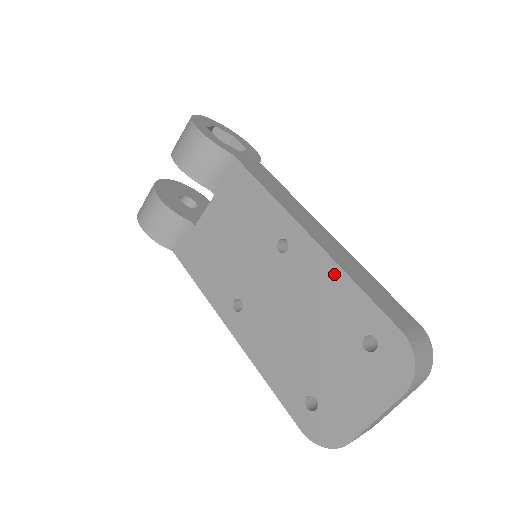
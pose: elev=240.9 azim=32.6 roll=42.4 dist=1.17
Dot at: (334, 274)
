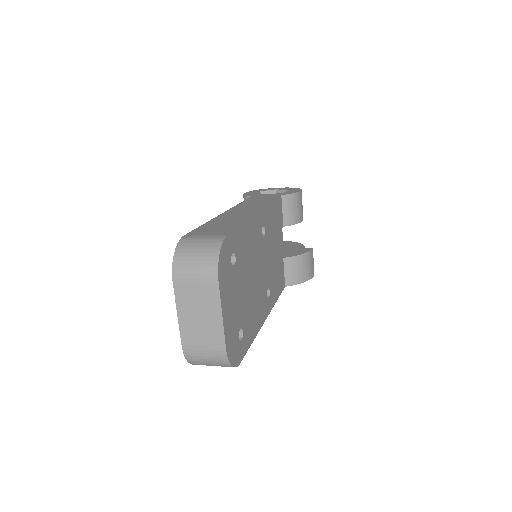
Dot at: occluded
